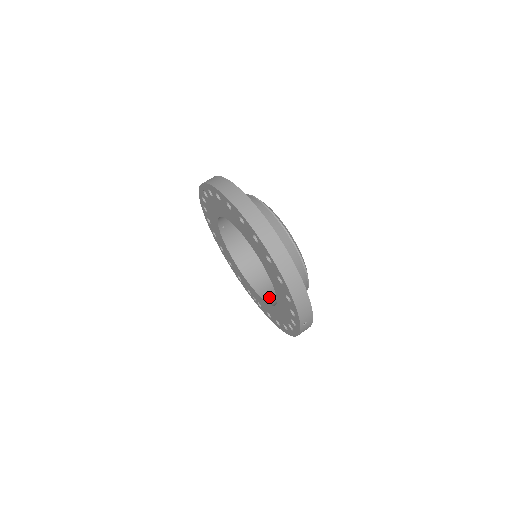
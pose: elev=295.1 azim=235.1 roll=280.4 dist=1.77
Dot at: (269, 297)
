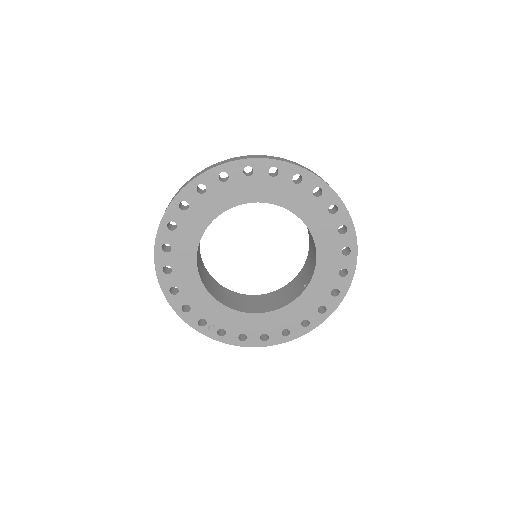
Dot at: (253, 309)
